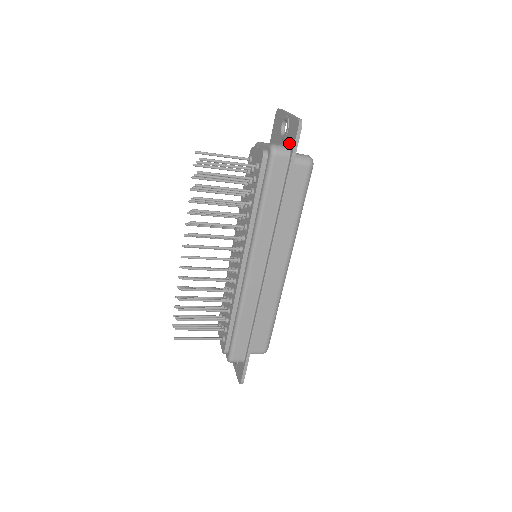
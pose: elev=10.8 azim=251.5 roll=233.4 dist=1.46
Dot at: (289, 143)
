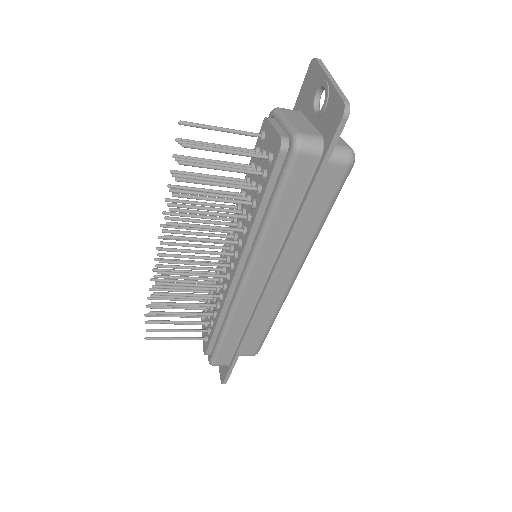
Dot at: (323, 133)
